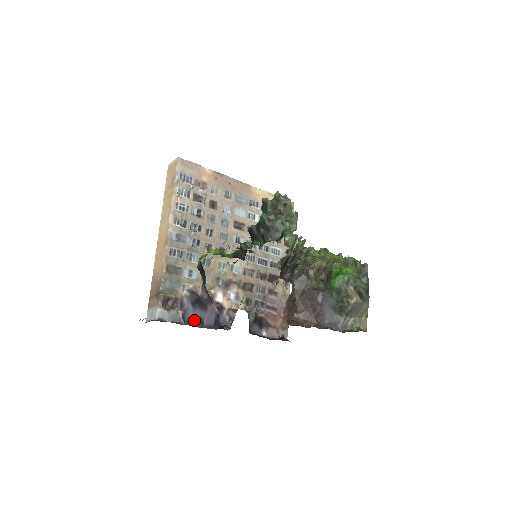
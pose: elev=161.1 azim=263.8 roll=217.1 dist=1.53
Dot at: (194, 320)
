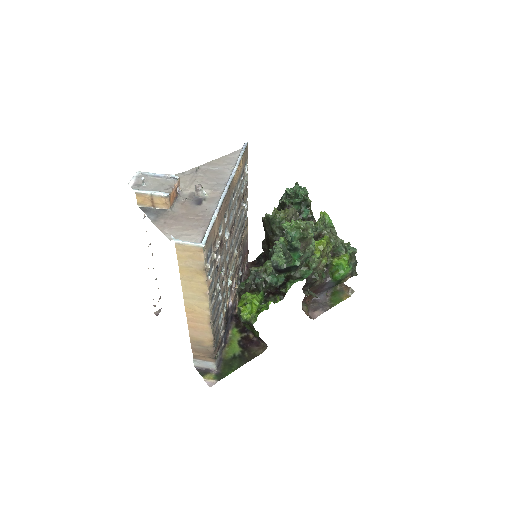
Dot at: (226, 336)
